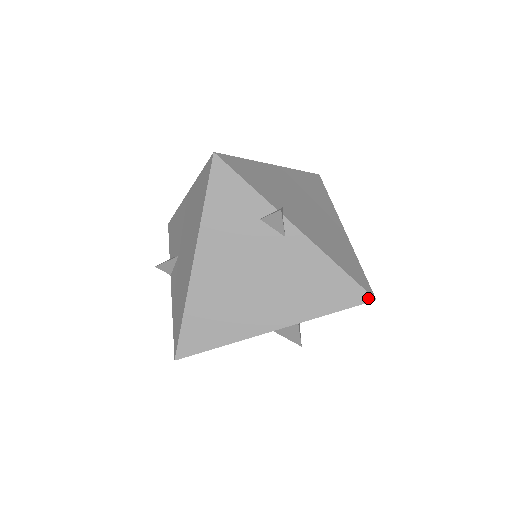
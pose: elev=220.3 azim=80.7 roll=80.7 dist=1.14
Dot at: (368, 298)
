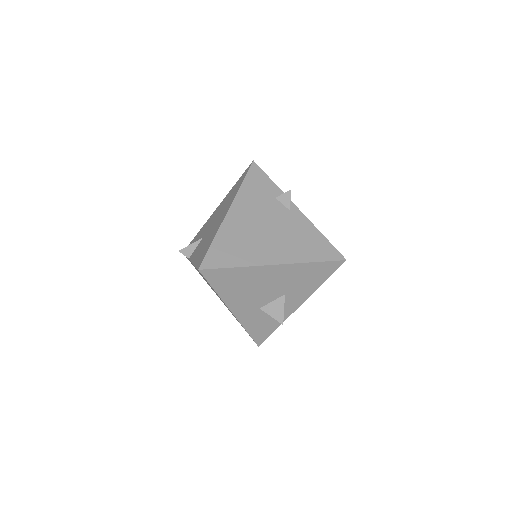
Dot at: (341, 257)
